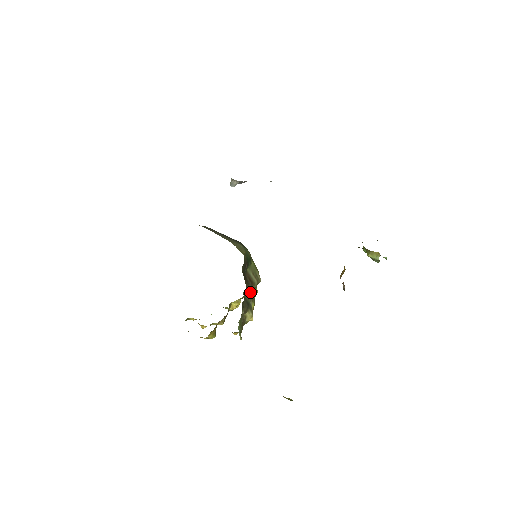
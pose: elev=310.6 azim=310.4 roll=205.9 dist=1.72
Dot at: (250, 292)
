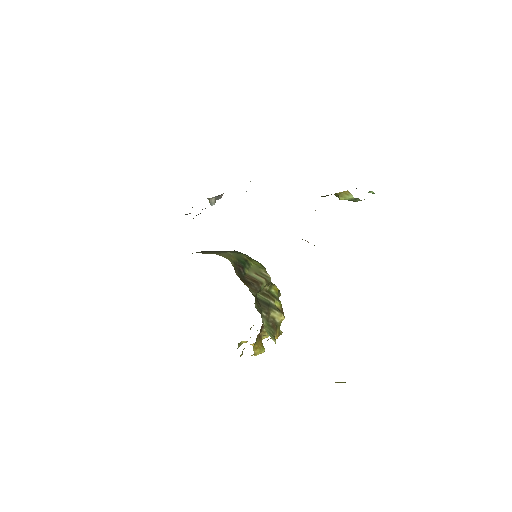
Dot at: (267, 292)
